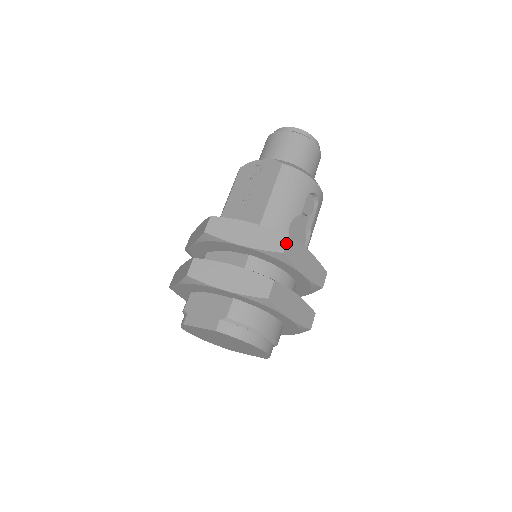
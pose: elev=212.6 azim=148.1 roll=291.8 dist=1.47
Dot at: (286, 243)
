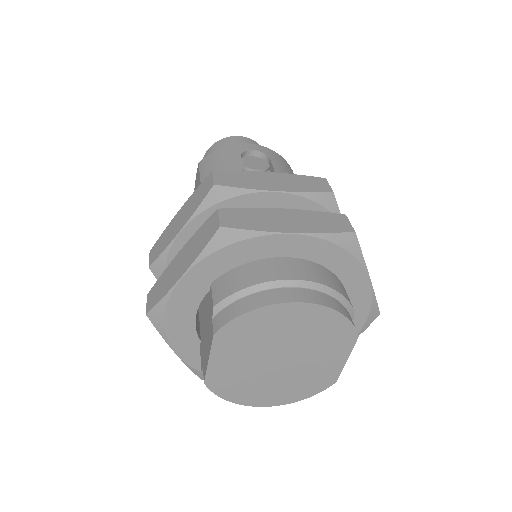
Dot at: (212, 177)
